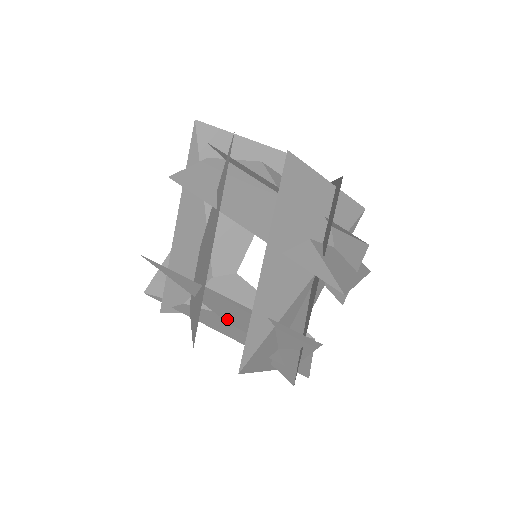
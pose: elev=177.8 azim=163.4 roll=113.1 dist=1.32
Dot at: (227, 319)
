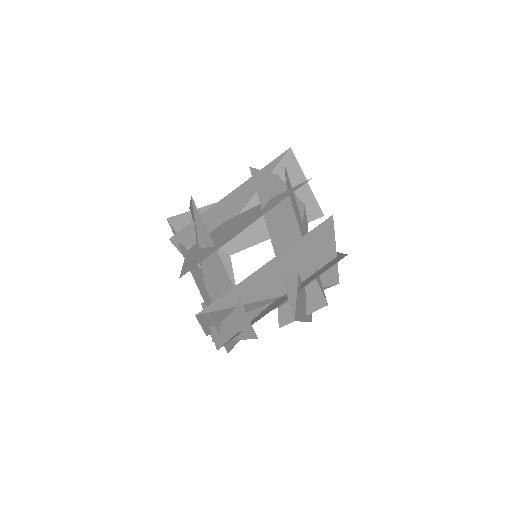
Dot at: (206, 278)
